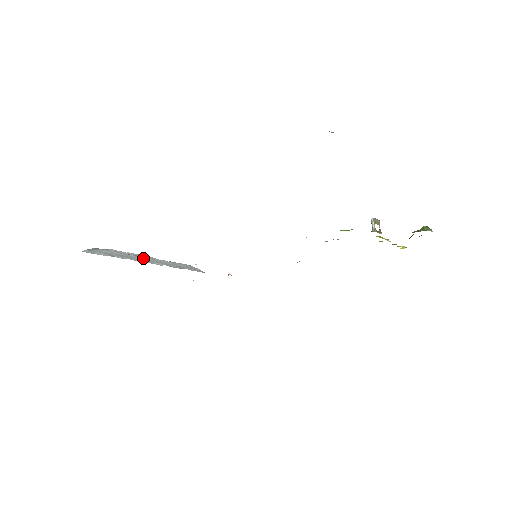
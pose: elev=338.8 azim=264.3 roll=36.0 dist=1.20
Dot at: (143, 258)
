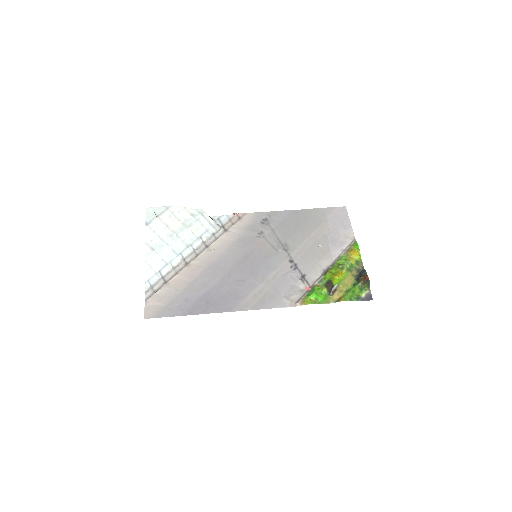
Dot at: (176, 245)
